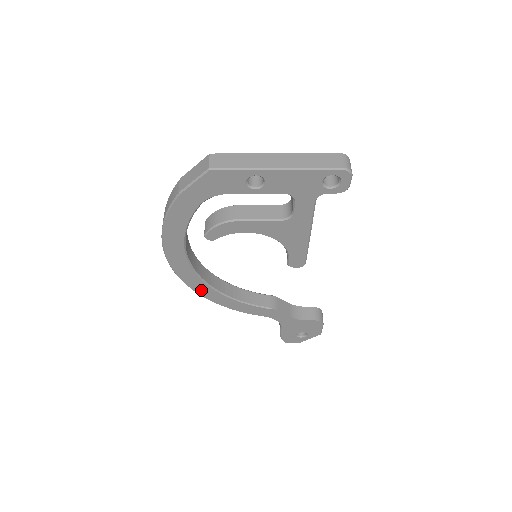
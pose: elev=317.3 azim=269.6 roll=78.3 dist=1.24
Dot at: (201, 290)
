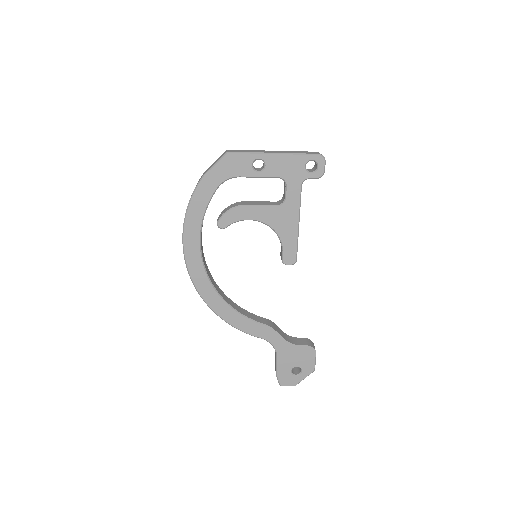
Dot at: (207, 296)
